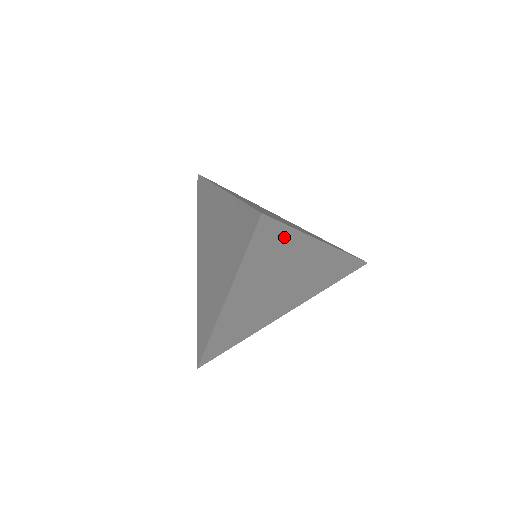
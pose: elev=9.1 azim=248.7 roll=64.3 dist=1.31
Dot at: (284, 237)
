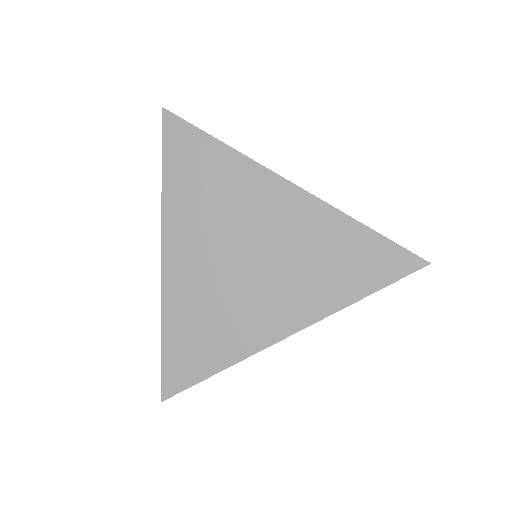
Dot at: (208, 151)
